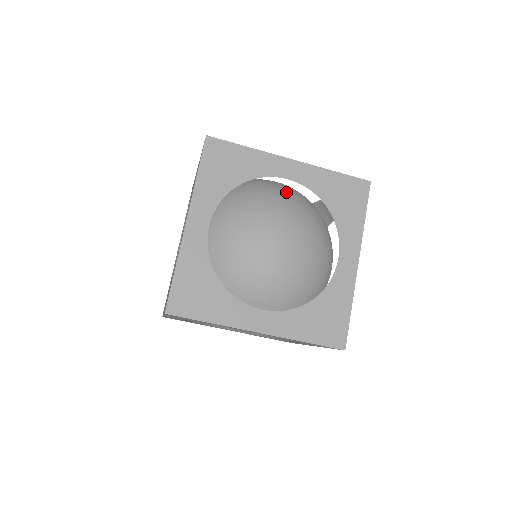
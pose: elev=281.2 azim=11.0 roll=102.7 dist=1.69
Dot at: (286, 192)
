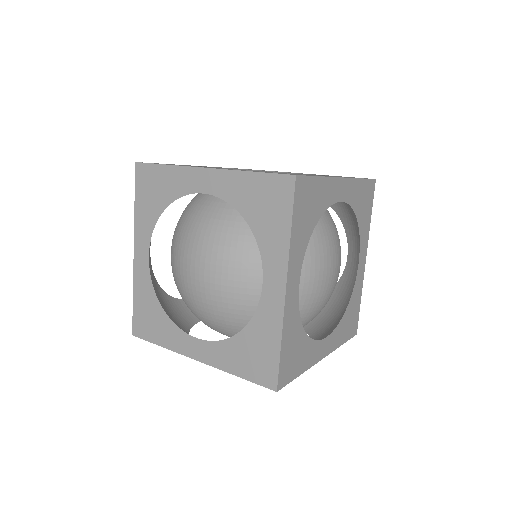
Dot at: occluded
